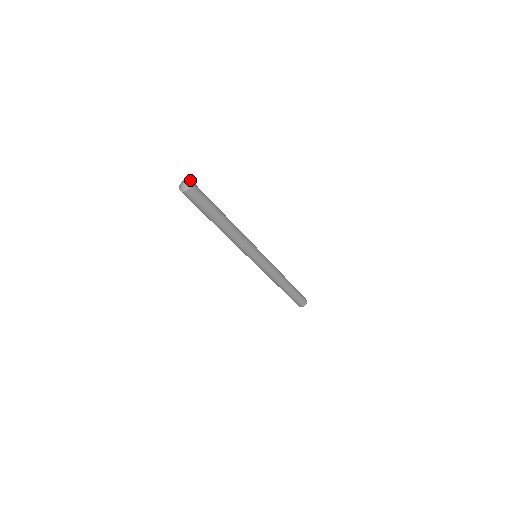
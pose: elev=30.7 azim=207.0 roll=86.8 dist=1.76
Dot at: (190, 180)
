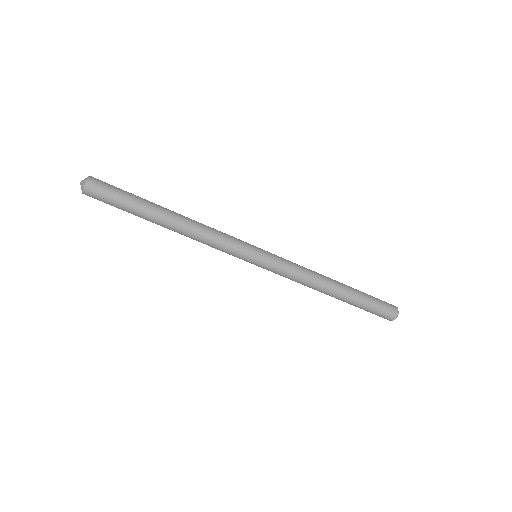
Dot at: (88, 177)
